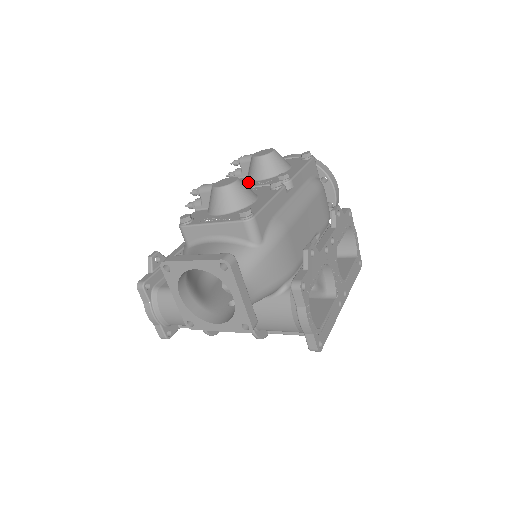
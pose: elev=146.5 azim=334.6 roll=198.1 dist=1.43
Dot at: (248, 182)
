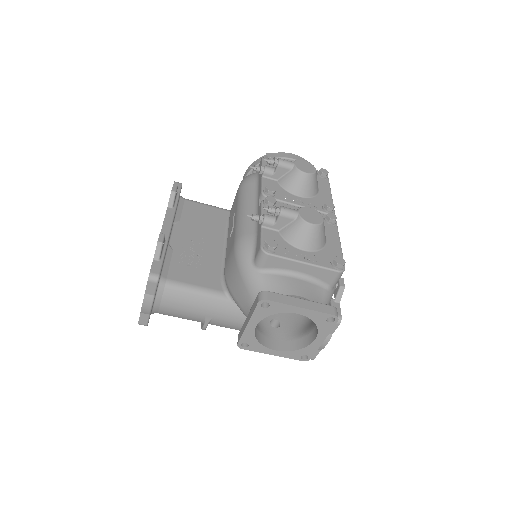
Dot at: (288, 194)
